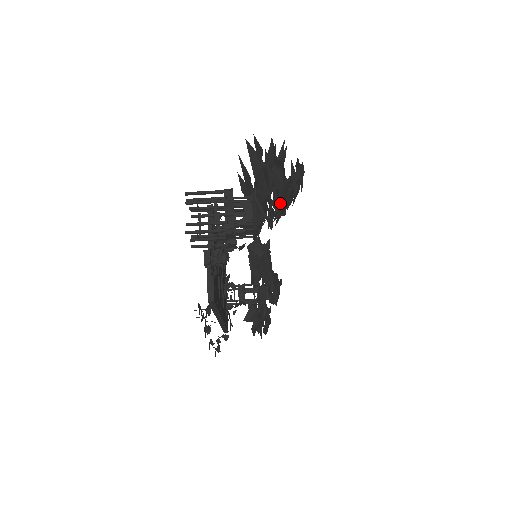
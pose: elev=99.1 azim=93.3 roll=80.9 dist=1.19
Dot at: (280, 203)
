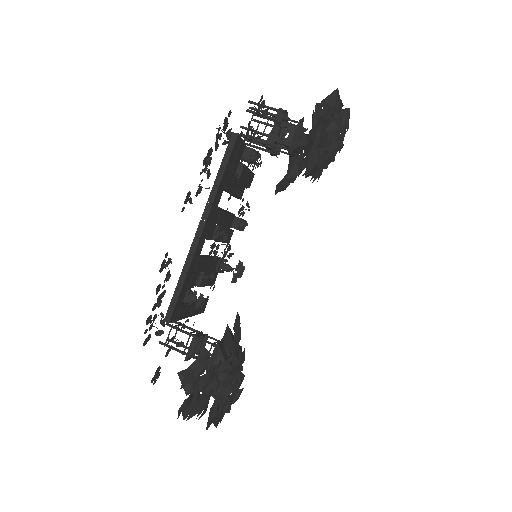
Dot at: (327, 117)
